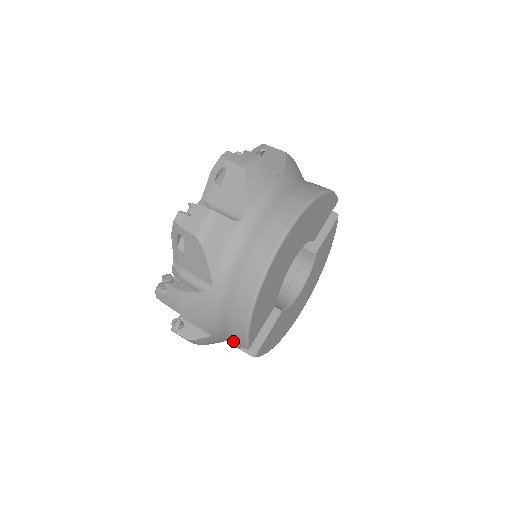
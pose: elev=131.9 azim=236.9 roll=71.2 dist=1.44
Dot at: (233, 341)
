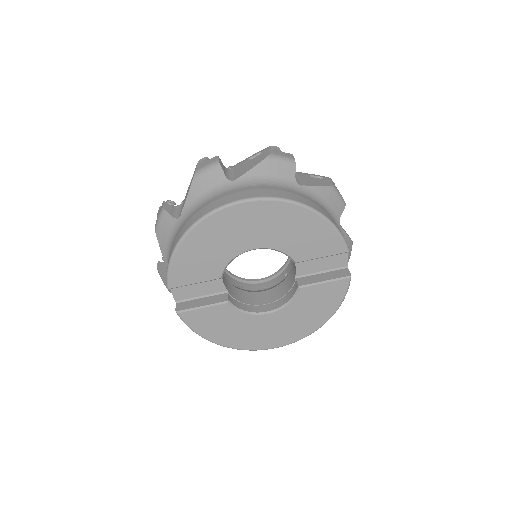
Dot at: occluded
